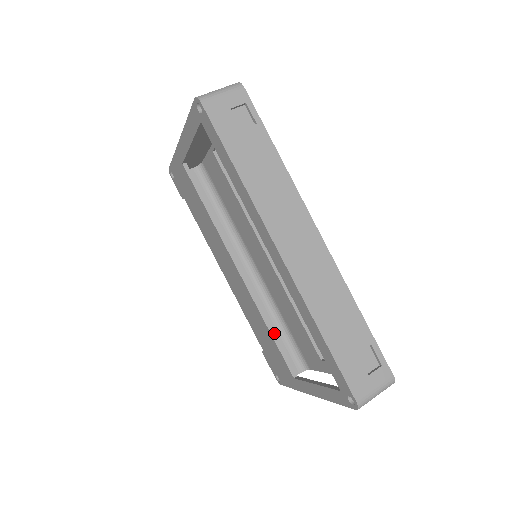
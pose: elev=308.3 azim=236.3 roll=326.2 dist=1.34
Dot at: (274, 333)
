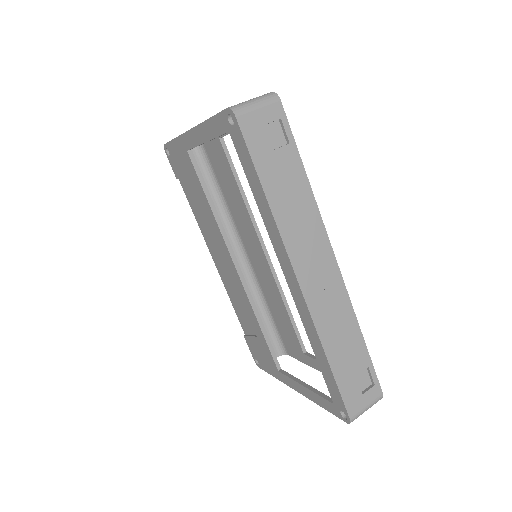
Dot at: (264, 329)
